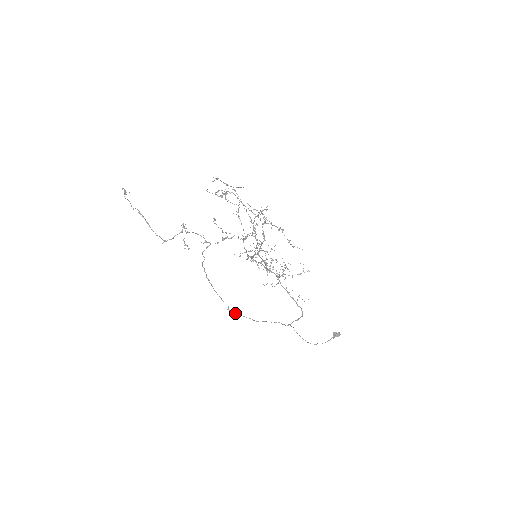
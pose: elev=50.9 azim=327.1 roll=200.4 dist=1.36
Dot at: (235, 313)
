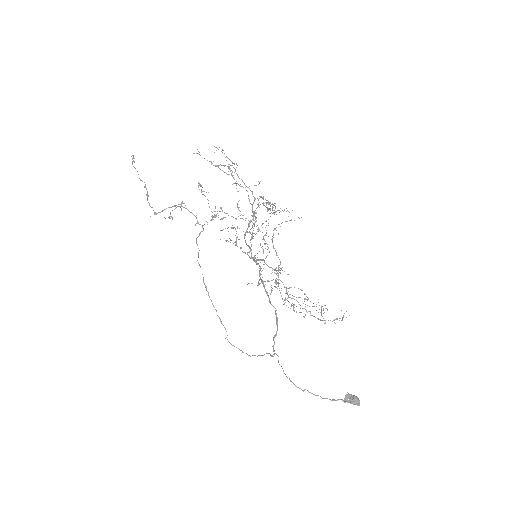
Dot at: occluded
